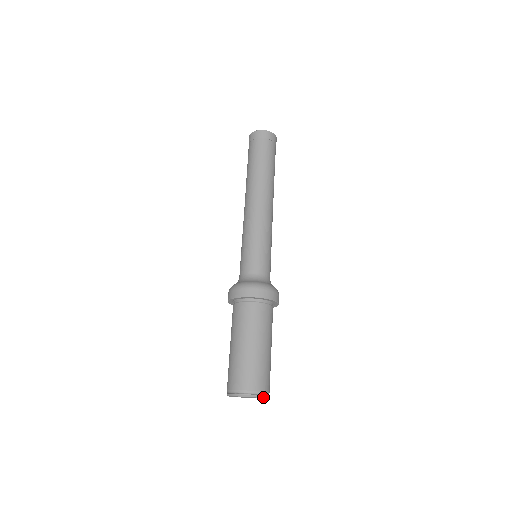
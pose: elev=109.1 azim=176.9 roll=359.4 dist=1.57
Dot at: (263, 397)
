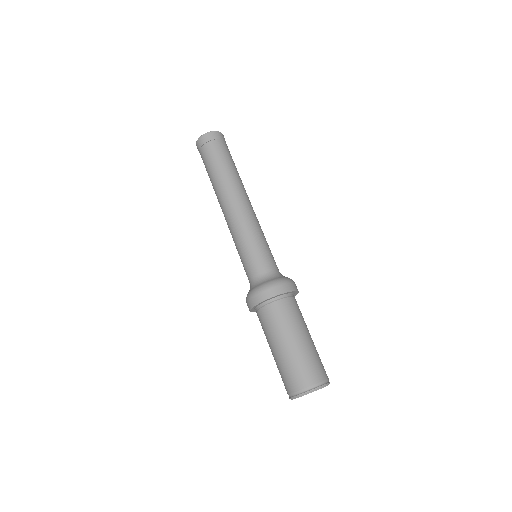
Dot at: (323, 387)
